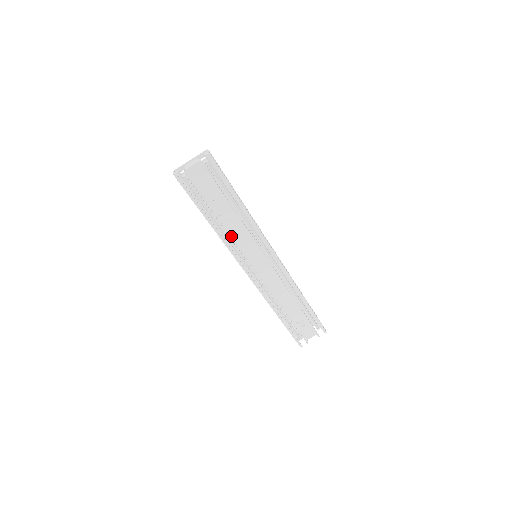
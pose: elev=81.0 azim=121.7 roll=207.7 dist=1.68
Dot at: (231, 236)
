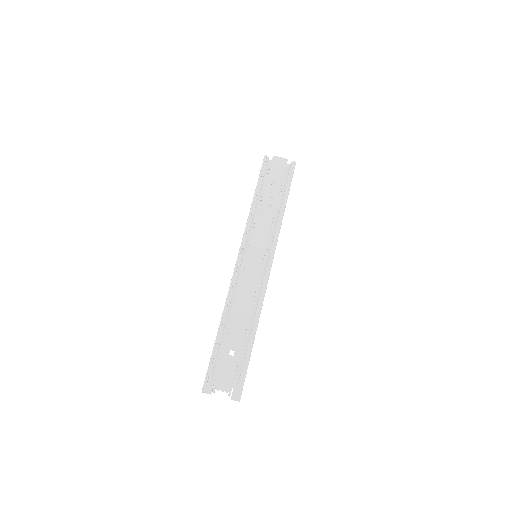
Dot at: (258, 218)
